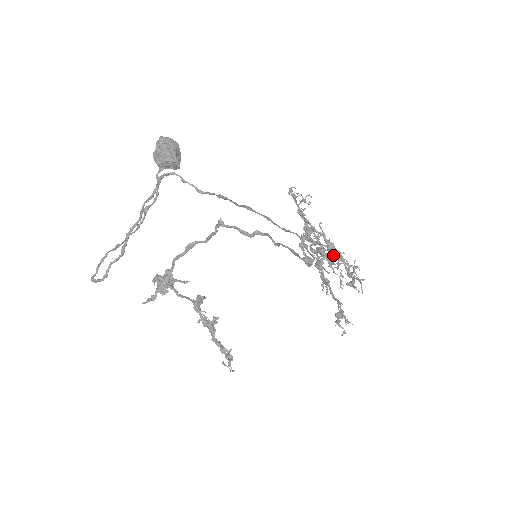
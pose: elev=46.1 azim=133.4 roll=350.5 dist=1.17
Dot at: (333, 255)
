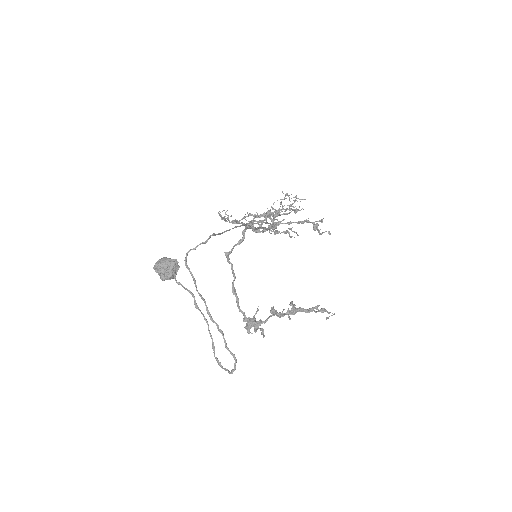
Dot at: occluded
